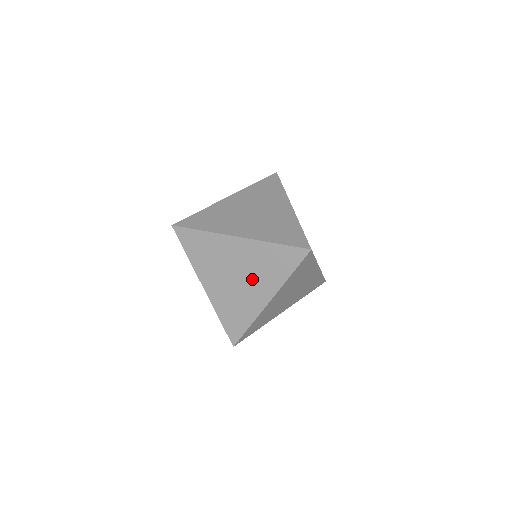
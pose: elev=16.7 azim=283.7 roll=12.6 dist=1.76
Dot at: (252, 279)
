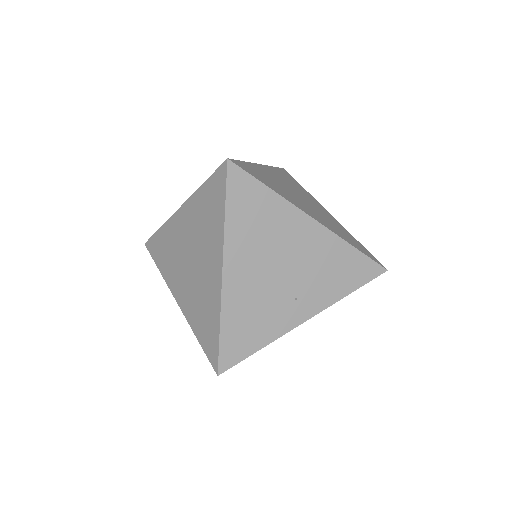
Dot at: occluded
